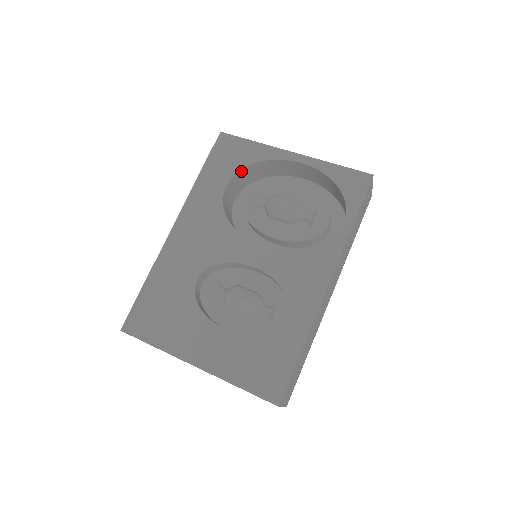
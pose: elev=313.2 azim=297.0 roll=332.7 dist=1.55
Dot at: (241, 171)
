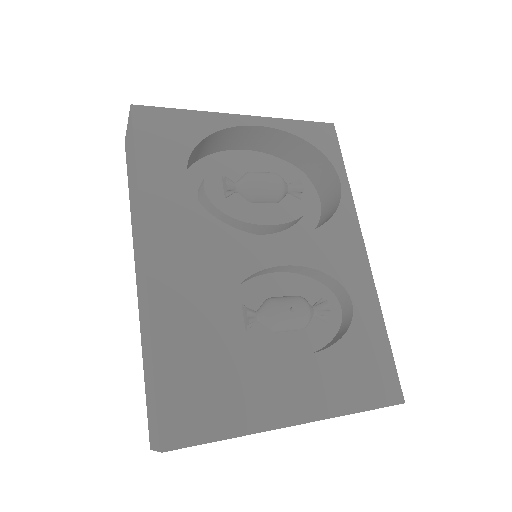
Dot at: (191, 152)
